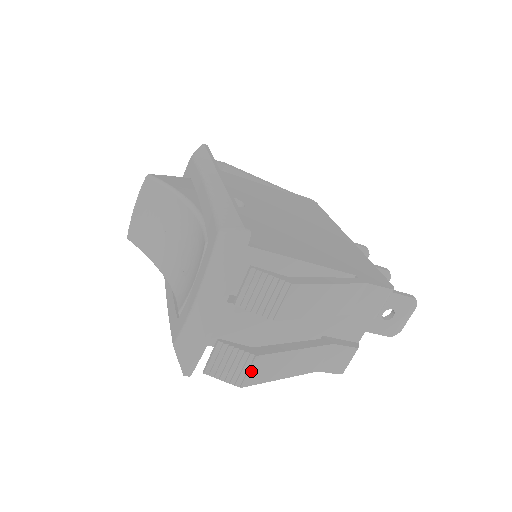
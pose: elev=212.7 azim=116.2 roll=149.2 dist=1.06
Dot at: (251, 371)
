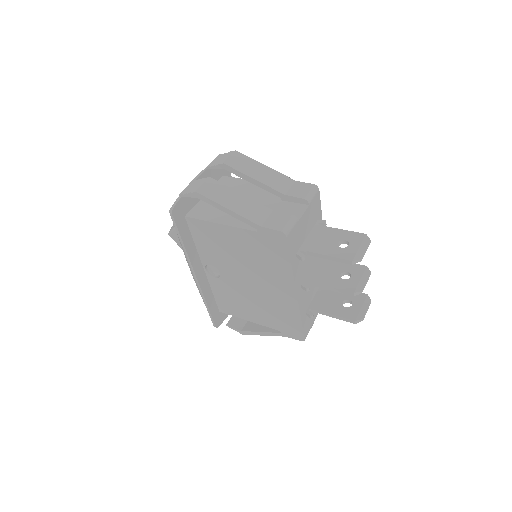
Dot at: occluded
